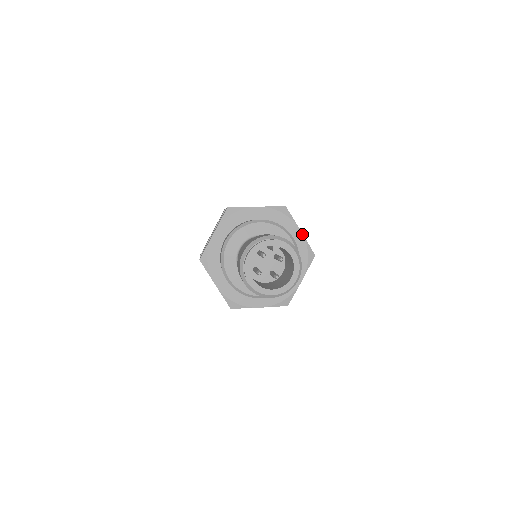
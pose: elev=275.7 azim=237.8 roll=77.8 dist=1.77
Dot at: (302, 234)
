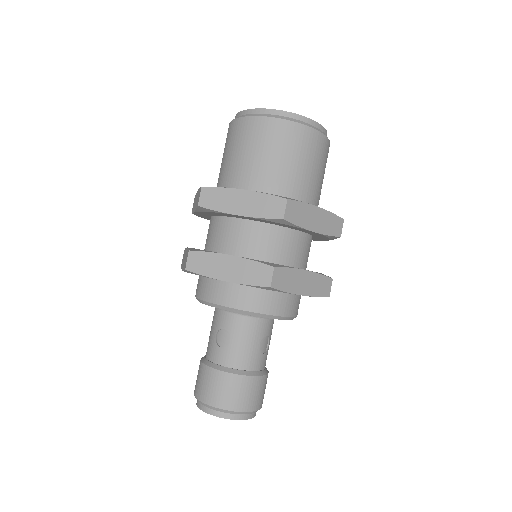
Dot at: occluded
